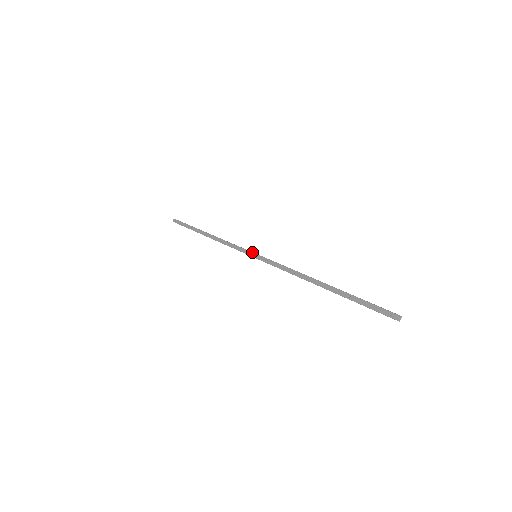
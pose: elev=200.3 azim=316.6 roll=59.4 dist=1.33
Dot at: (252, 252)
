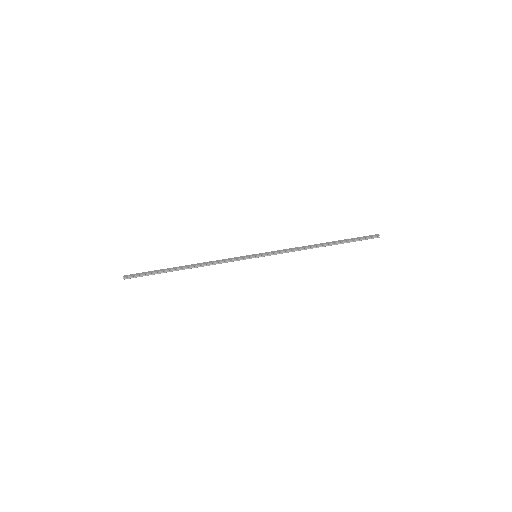
Dot at: (252, 254)
